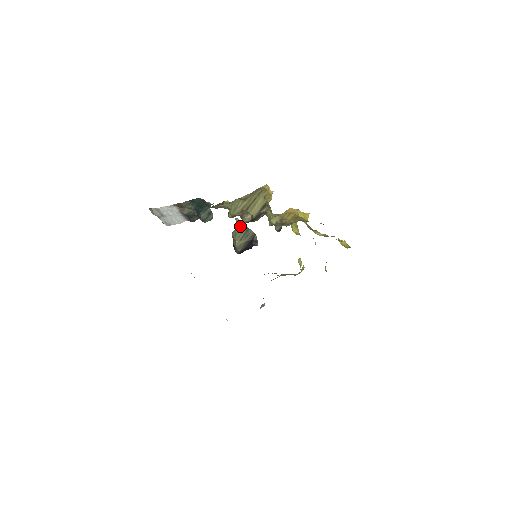
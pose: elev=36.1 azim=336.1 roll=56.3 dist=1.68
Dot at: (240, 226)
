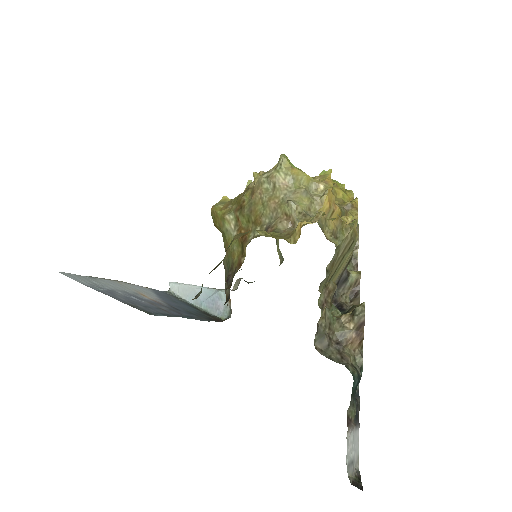
Dot at: occluded
